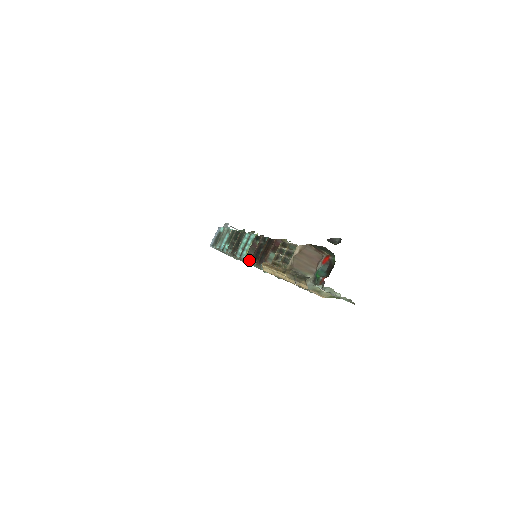
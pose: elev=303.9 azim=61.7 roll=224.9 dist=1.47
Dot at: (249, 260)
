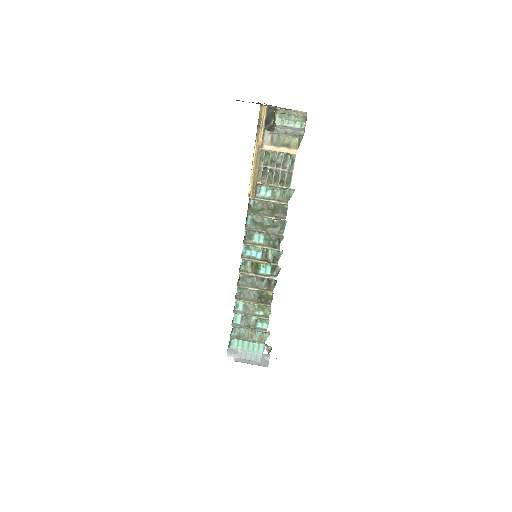
Dot at: (245, 235)
